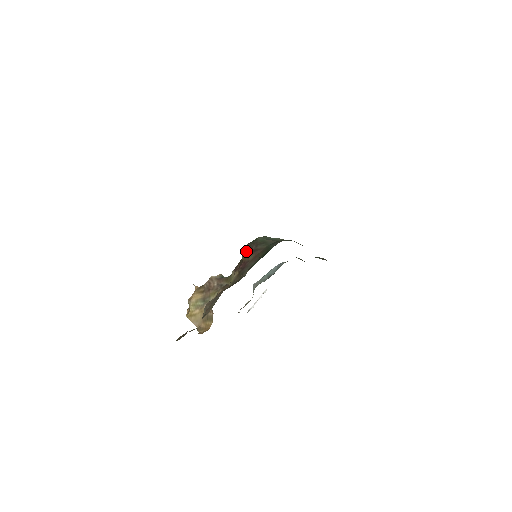
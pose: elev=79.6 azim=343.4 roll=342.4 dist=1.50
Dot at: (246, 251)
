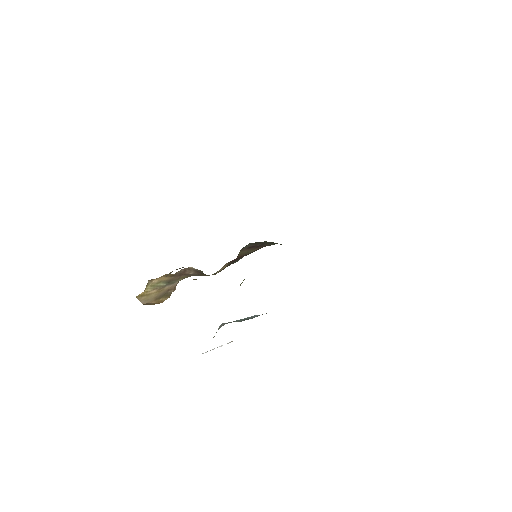
Dot at: (247, 247)
